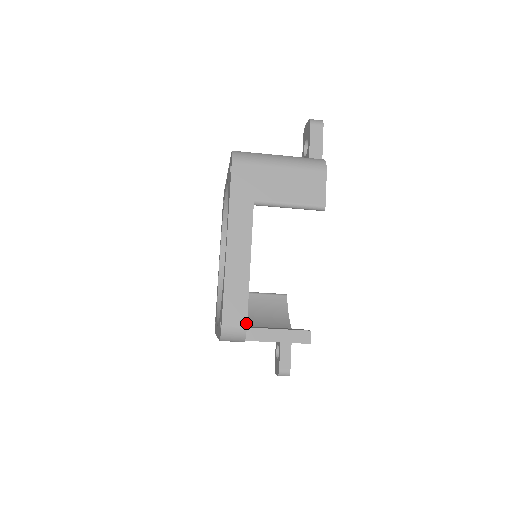
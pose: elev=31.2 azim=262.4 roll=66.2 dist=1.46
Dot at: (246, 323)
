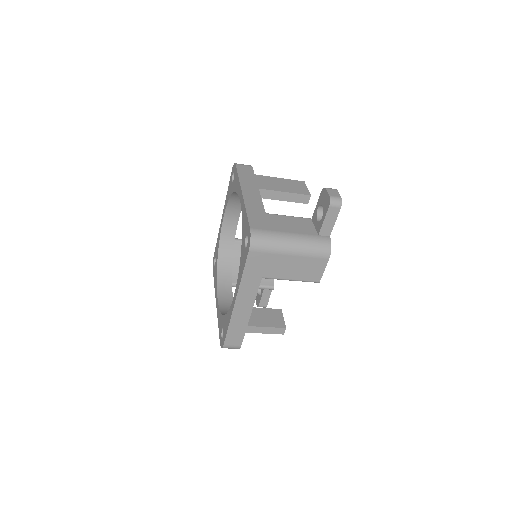
Dot at: occluded
